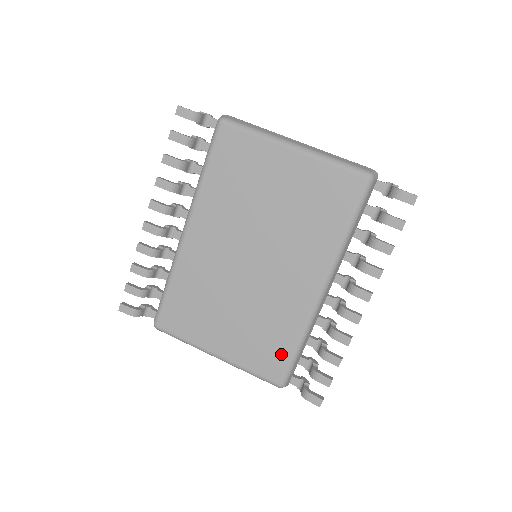
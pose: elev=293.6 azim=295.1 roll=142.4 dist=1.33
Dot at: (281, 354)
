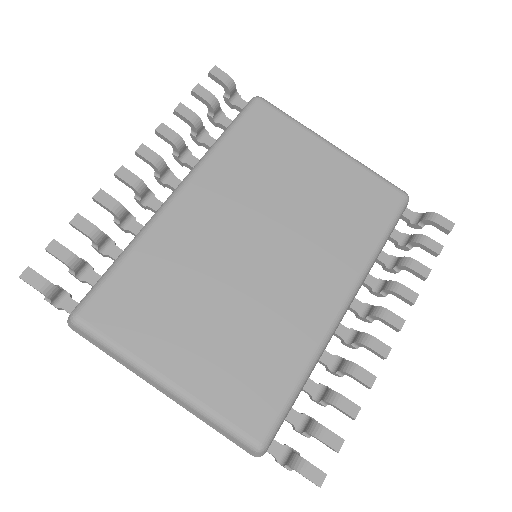
Dot at: (273, 391)
